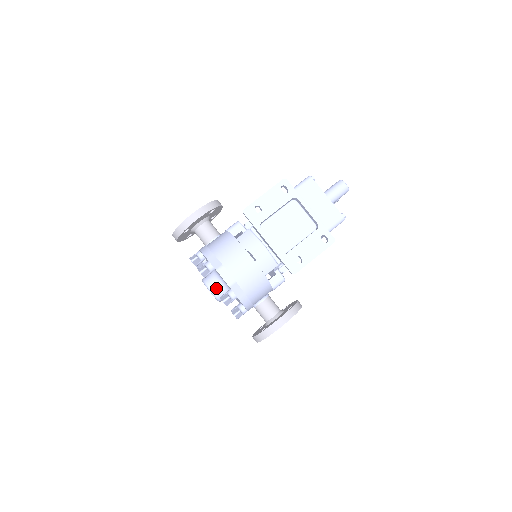
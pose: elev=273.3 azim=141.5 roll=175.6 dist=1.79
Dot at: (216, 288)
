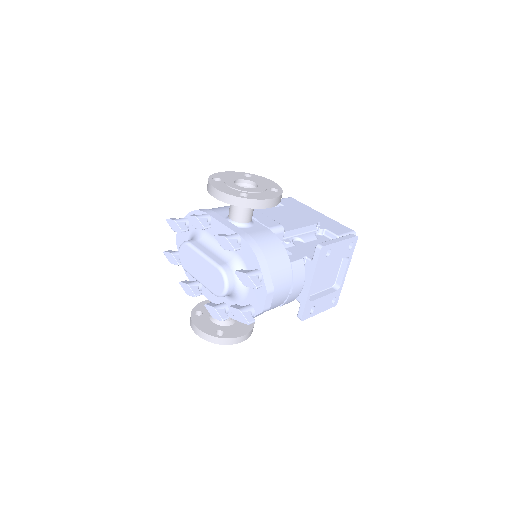
Dot at: (232, 290)
